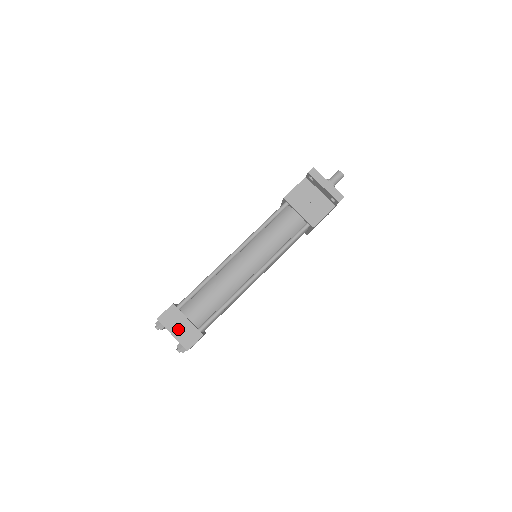
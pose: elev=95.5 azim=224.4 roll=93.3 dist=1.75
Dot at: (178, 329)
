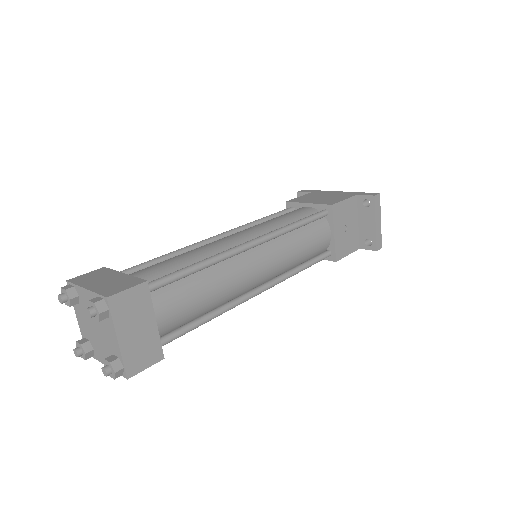
Dot at: (133, 333)
